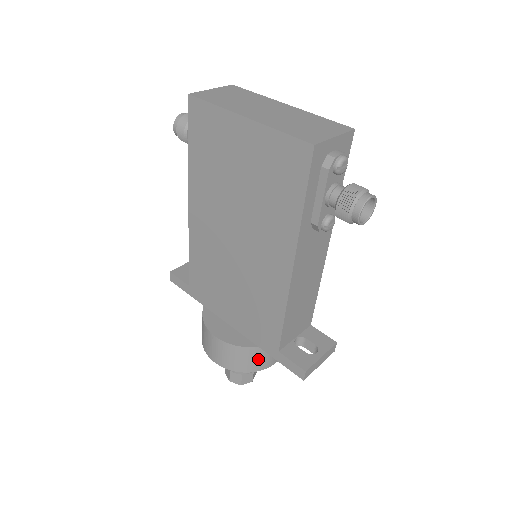
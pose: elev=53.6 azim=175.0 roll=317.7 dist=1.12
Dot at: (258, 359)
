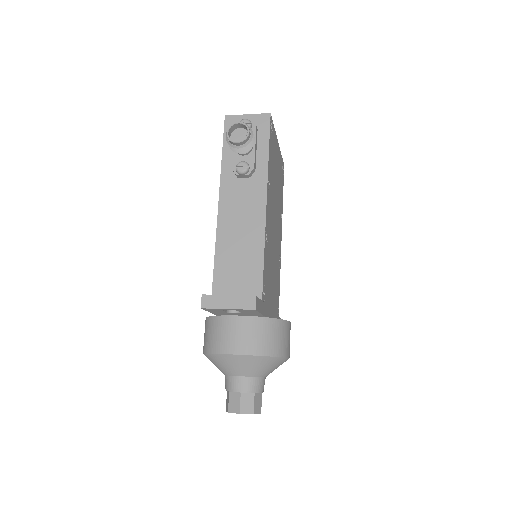
Dot at: (217, 335)
